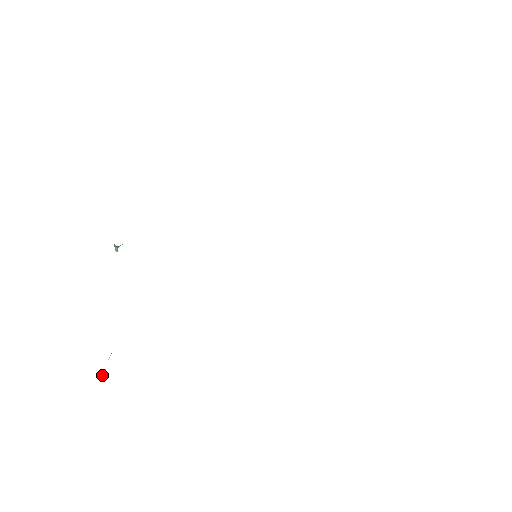
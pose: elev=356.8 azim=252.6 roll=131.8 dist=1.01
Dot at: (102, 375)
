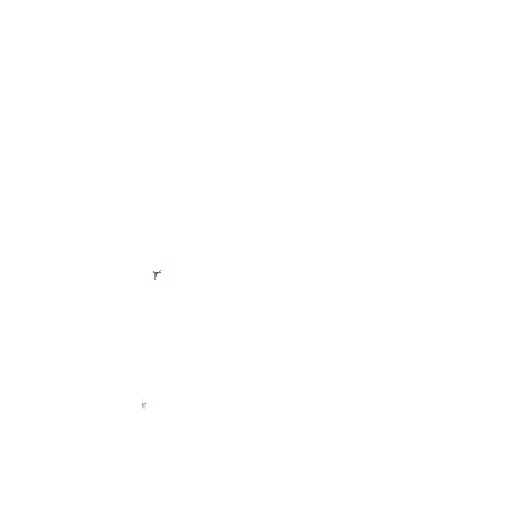
Dot at: (144, 408)
